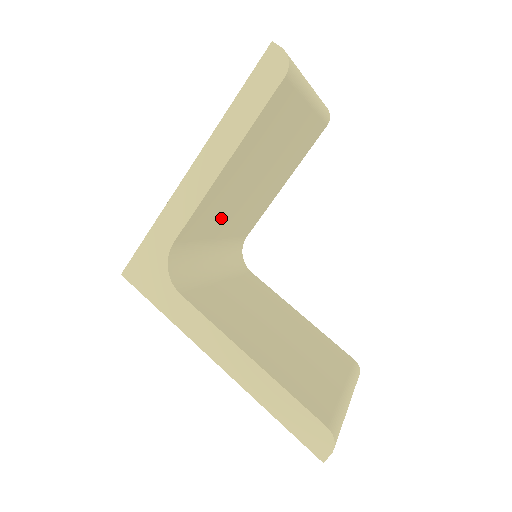
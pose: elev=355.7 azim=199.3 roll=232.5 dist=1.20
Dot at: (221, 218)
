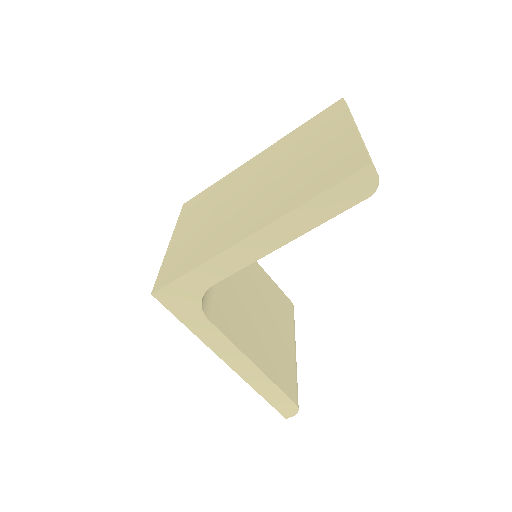
Dot at: occluded
